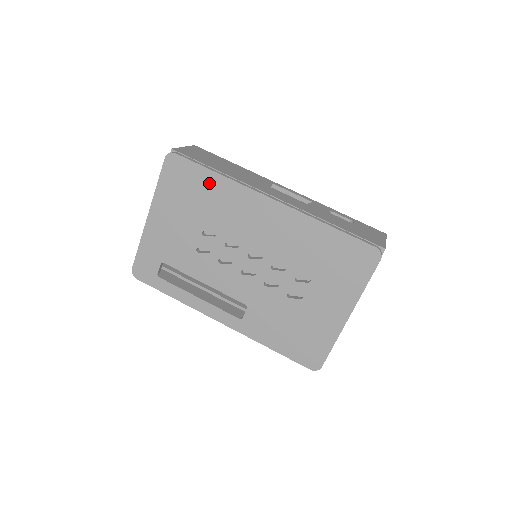
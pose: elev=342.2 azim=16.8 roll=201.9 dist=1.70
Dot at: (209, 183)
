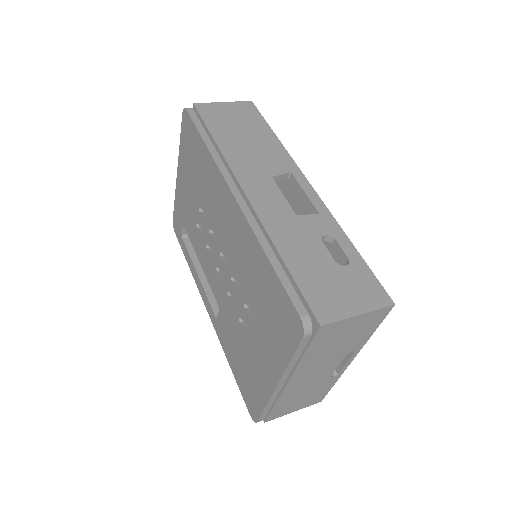
Dot at: (201, 153)
